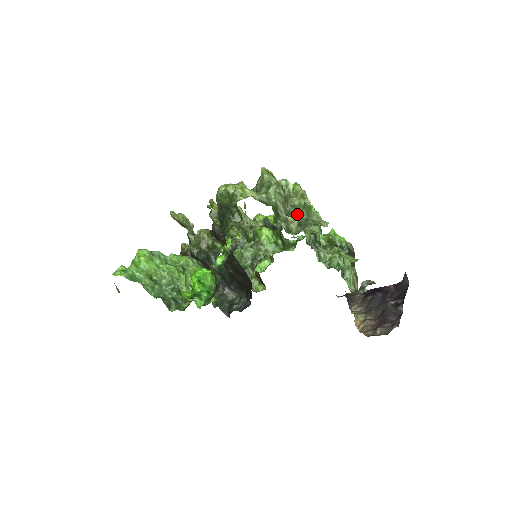
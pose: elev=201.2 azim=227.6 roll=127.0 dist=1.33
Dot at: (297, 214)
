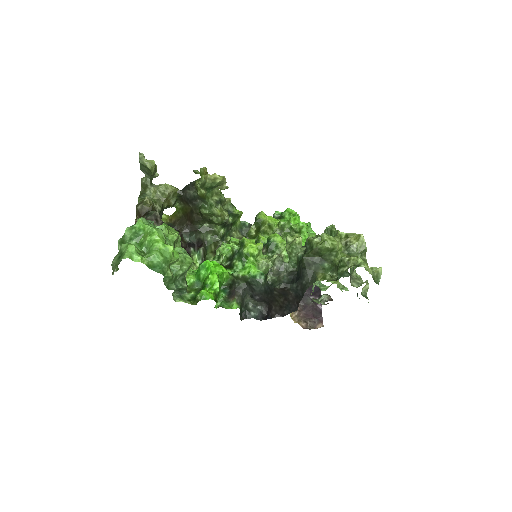
Dot at: occluded
